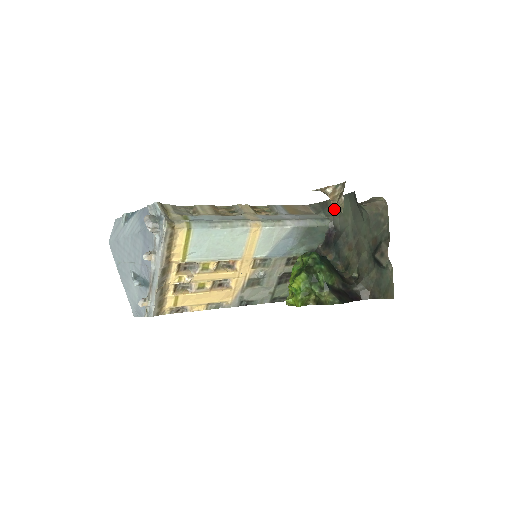
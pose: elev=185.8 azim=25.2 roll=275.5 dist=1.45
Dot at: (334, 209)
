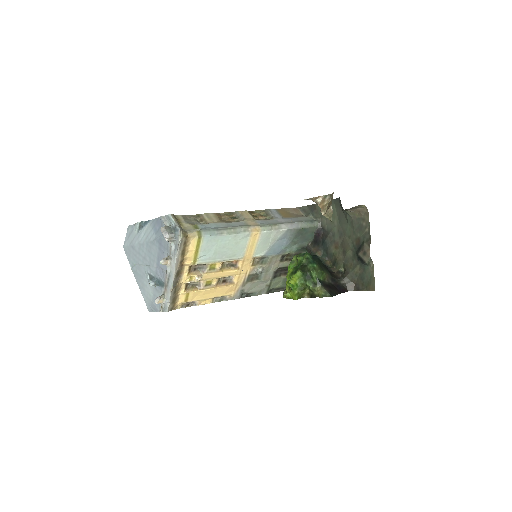
Dot at: occluded
